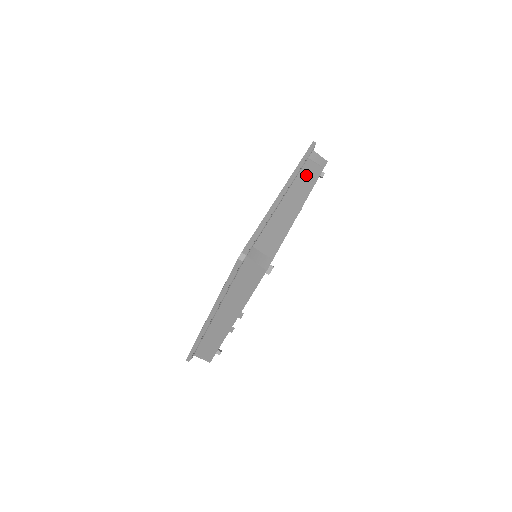
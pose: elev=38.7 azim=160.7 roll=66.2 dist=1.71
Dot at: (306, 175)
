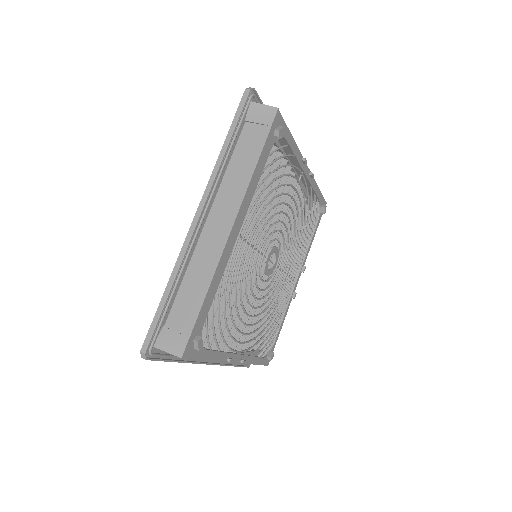
Dot at: (242, 158)
